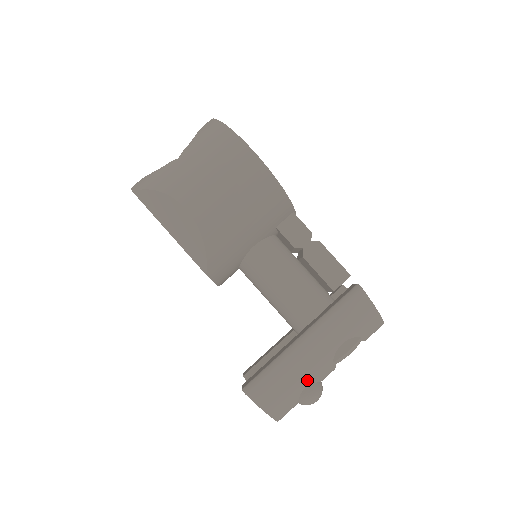
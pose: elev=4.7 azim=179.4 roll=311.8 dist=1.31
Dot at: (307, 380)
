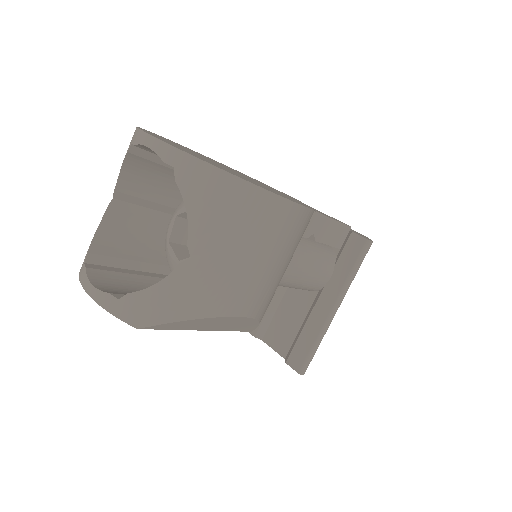
Dot at: occluded
